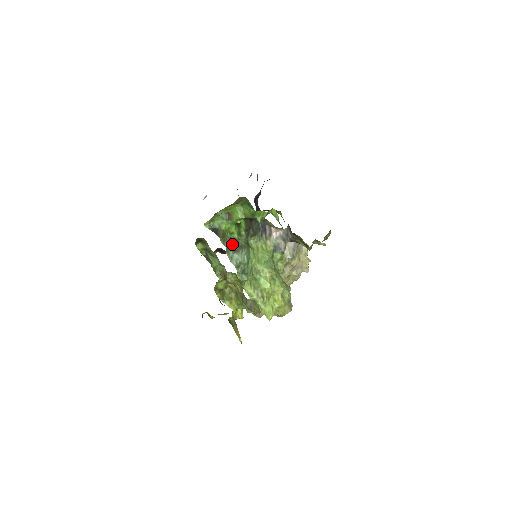
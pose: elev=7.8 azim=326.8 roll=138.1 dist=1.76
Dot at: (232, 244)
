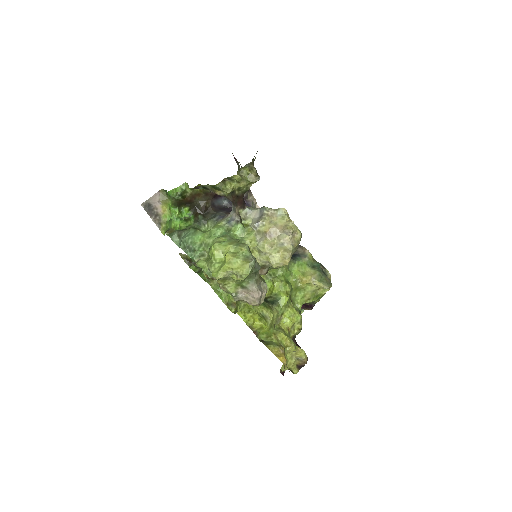
Dot at: (176, 233)
